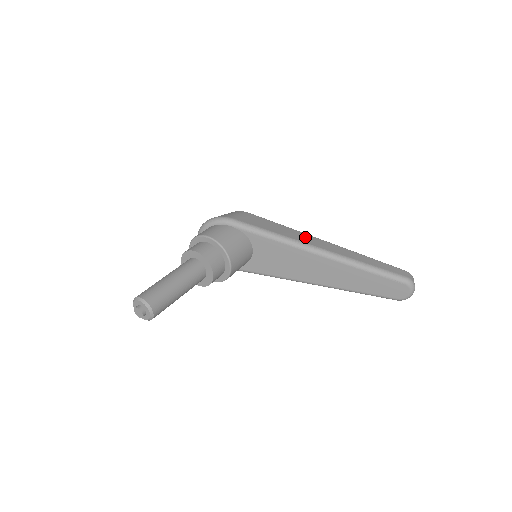
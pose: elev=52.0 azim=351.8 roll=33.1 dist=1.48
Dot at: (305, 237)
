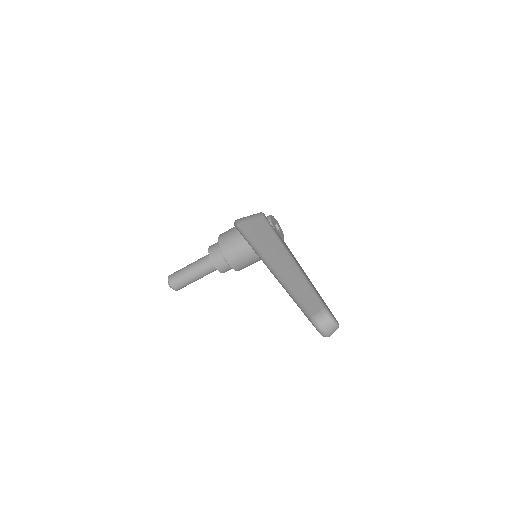
Dot at: (274, 249)
